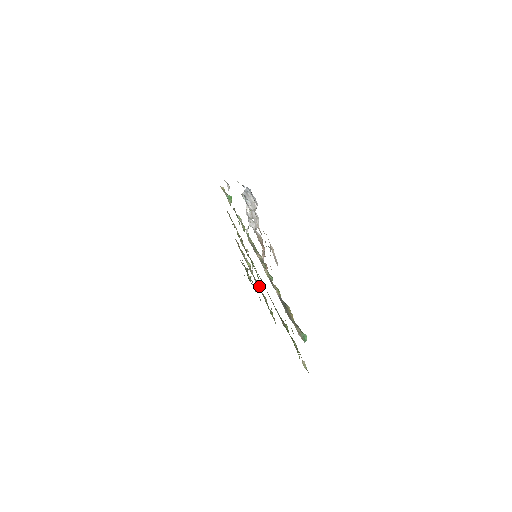
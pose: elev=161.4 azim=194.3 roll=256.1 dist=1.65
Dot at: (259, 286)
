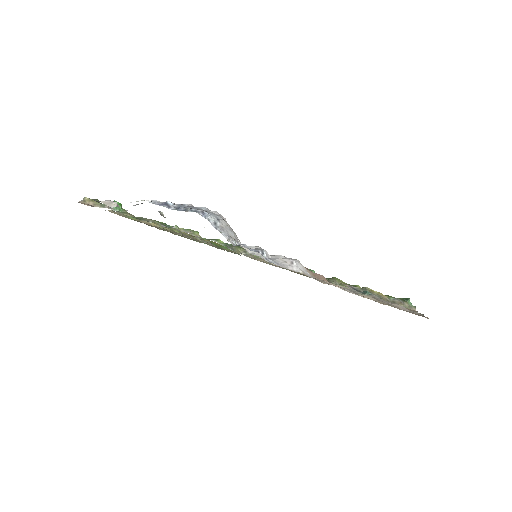
Dot at: occluded
